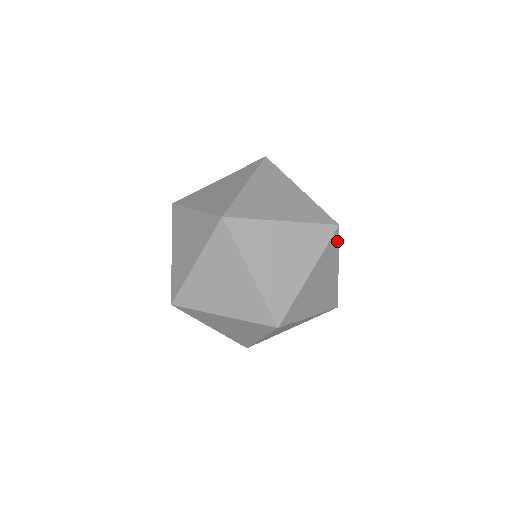
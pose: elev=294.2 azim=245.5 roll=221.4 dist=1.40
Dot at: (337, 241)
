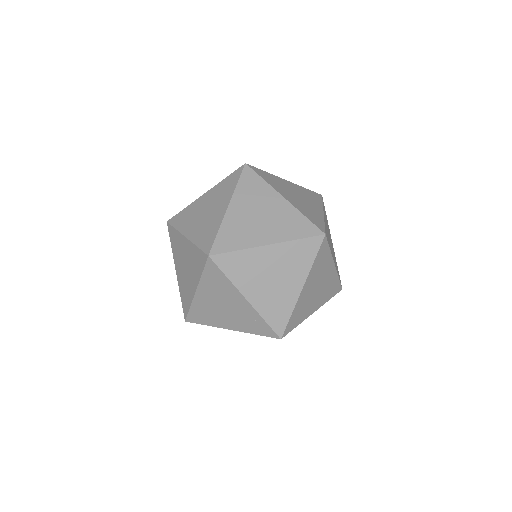
Dot at: (327, 246)
